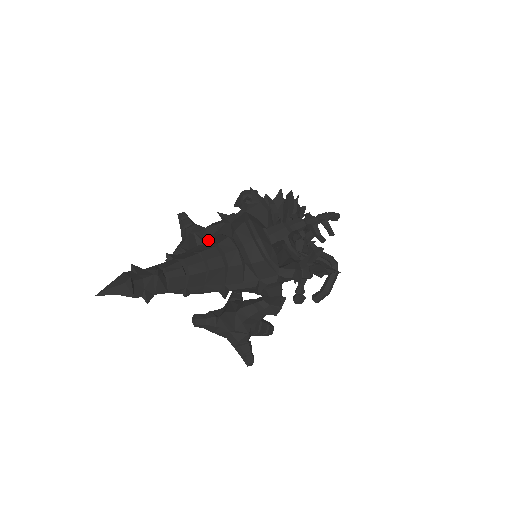
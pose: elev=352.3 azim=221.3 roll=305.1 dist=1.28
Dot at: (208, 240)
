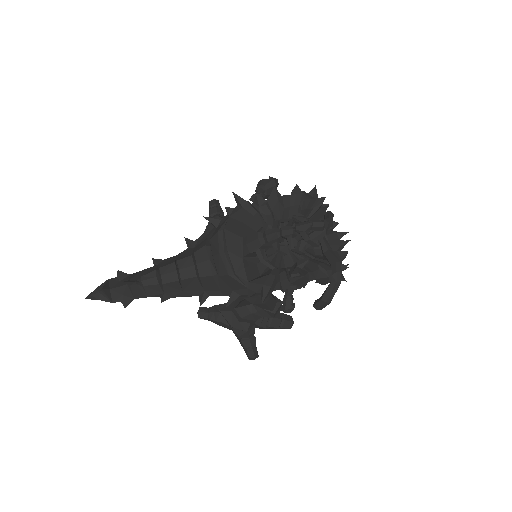
Dot at: (197, 244)
